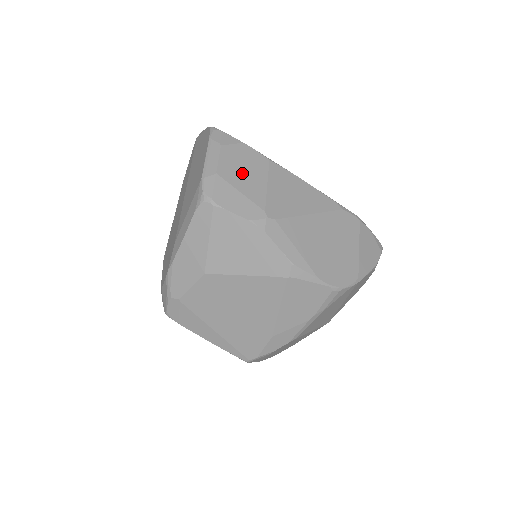
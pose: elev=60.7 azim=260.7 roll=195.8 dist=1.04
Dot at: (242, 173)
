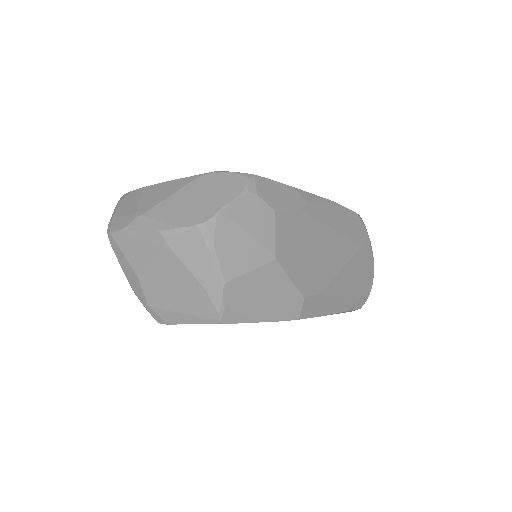
Dot at: (127, 206)
